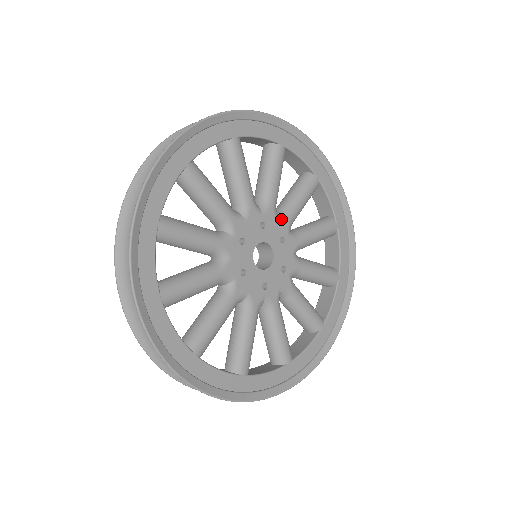
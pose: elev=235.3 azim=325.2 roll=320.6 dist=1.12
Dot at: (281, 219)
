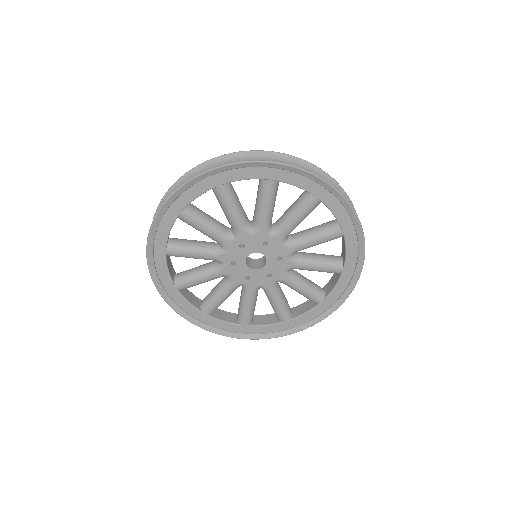
Dot at: (255, 232)
